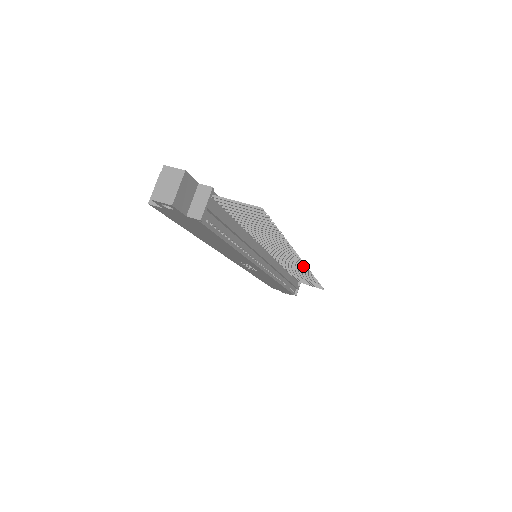
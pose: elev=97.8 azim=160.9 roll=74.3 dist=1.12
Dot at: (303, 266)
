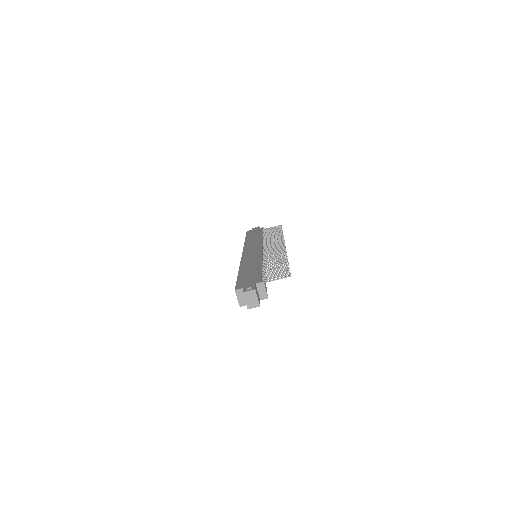
Dot at: (282, 243)
